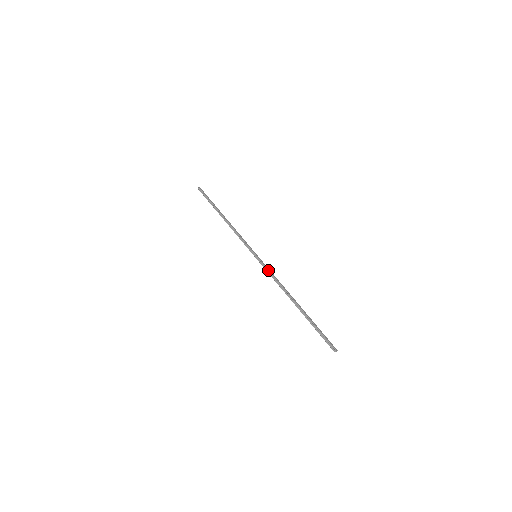
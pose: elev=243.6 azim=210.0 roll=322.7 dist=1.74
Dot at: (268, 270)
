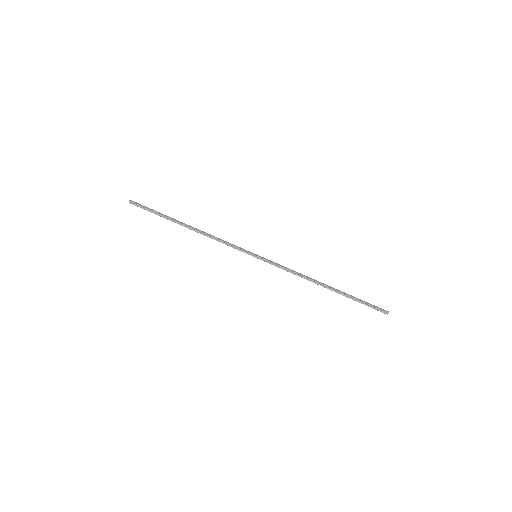
Dot at: (280, 266)
